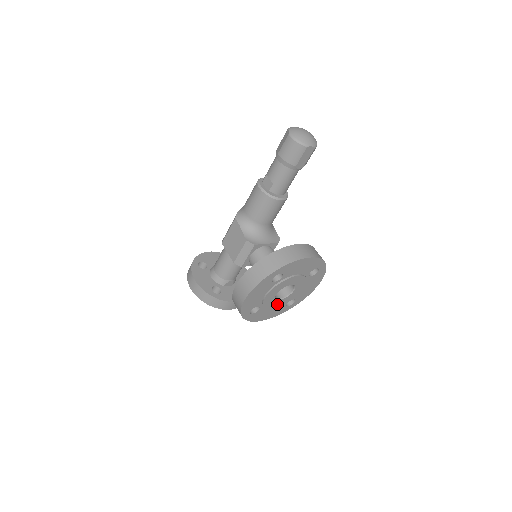
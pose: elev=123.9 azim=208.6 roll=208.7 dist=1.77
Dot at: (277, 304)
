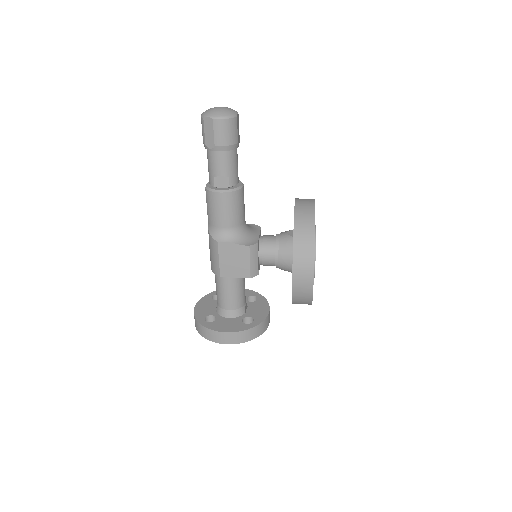
Dot at: occluded
